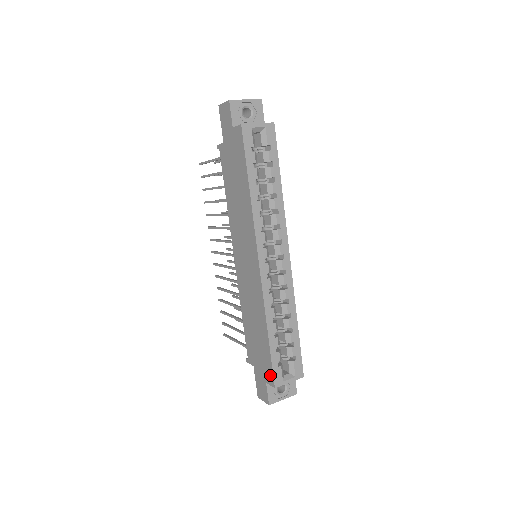
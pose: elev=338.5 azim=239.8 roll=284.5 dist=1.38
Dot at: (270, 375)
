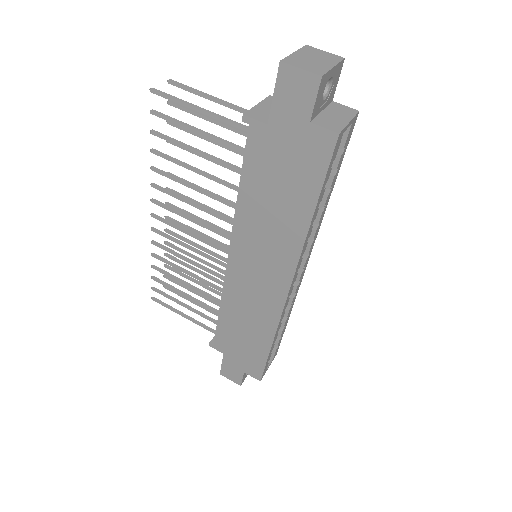
Dot at: (257, 372)
